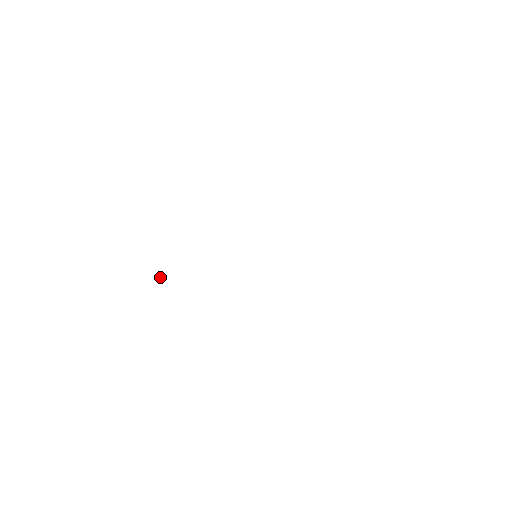
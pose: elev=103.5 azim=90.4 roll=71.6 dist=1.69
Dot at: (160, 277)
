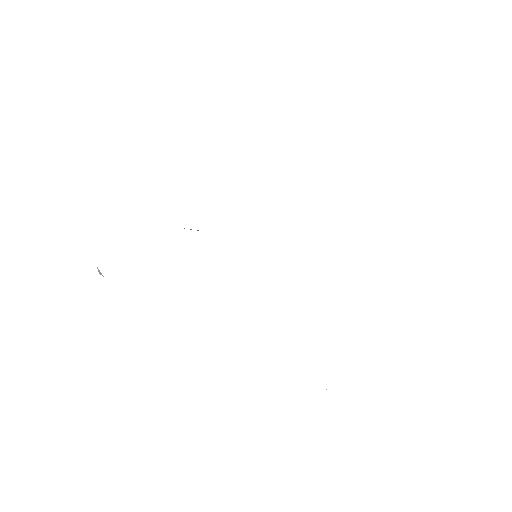
Dot at: (99, 271)
